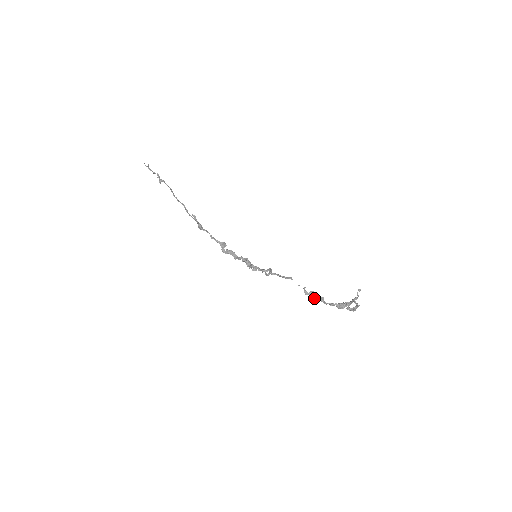
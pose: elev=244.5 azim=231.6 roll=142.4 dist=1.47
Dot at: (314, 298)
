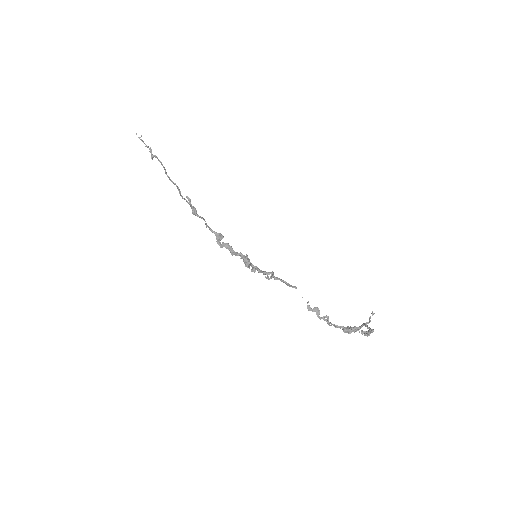
Dot at: (317, 316)
